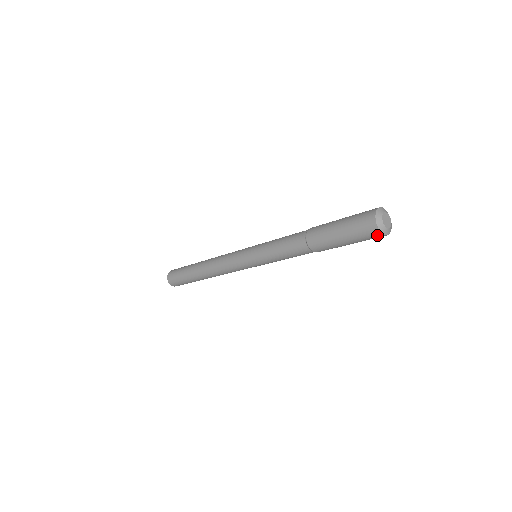
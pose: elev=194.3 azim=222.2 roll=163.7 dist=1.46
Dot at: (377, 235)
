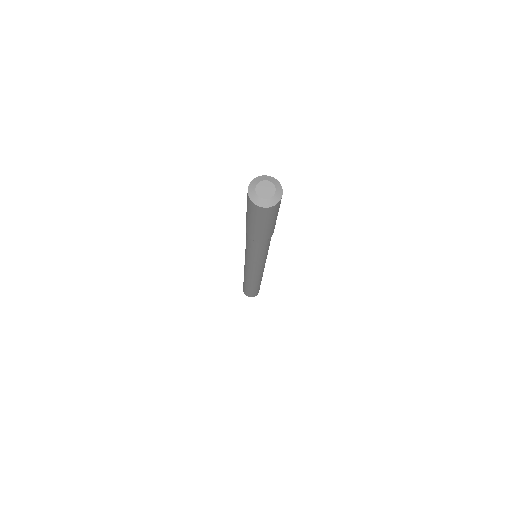
Dot at: (266, 210)
